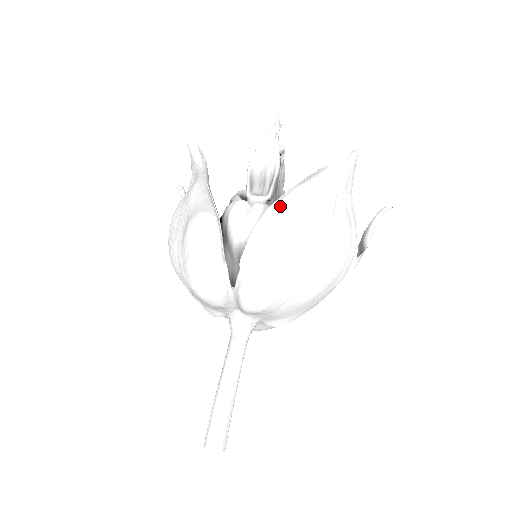
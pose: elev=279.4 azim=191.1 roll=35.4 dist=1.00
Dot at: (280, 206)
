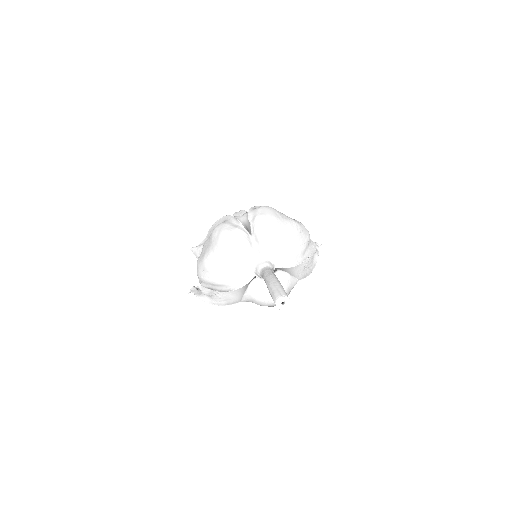
Dot at: occluded
